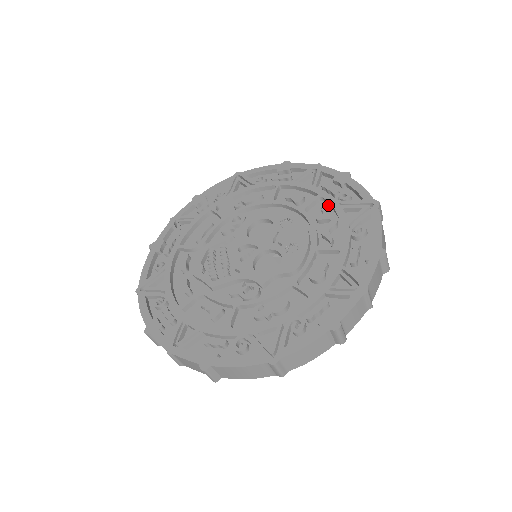
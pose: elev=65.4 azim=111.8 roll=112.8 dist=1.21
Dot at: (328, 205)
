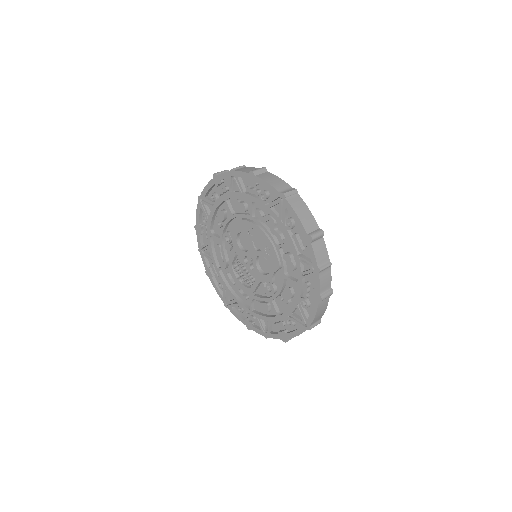
Dot at: occluded
